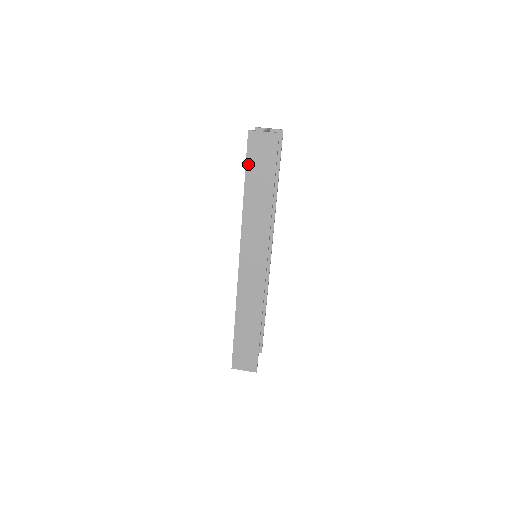
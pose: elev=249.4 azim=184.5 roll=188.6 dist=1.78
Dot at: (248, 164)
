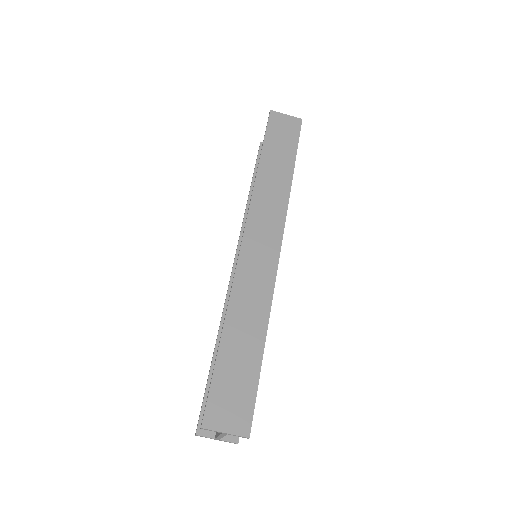
Dot at: (267, 137)
